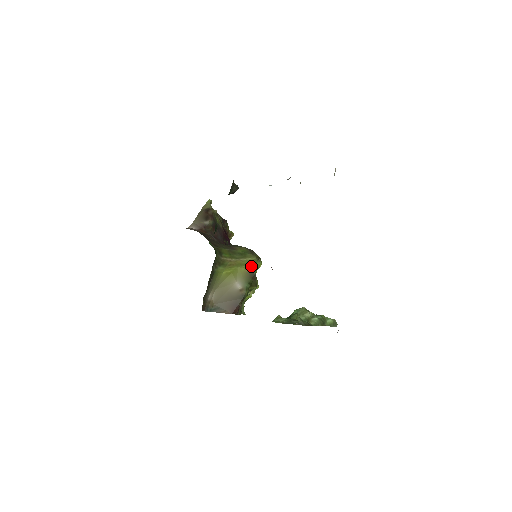
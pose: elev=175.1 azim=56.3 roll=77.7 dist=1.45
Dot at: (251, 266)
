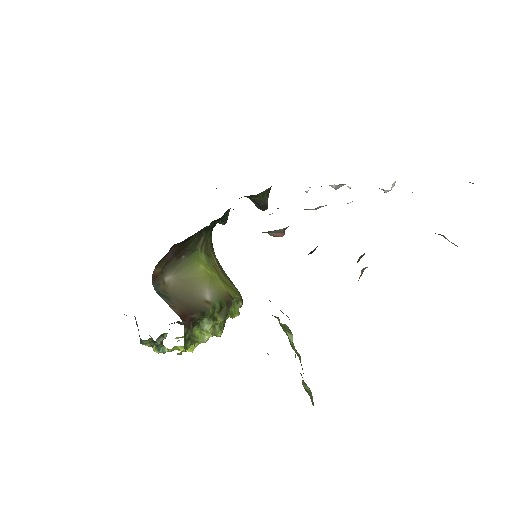
Dot at: (232, 292)
